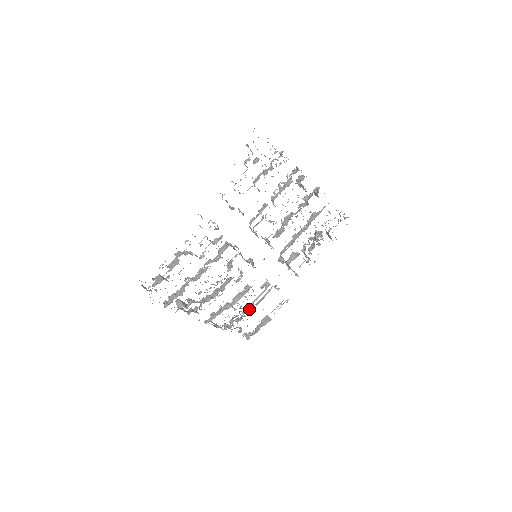
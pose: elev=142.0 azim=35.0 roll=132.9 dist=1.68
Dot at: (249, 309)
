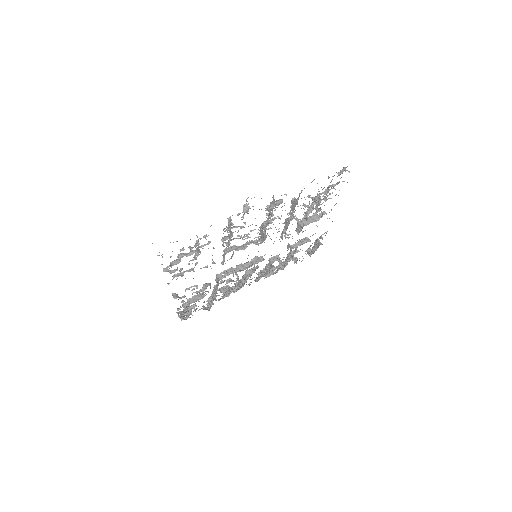
Dot at: (289, 259)
